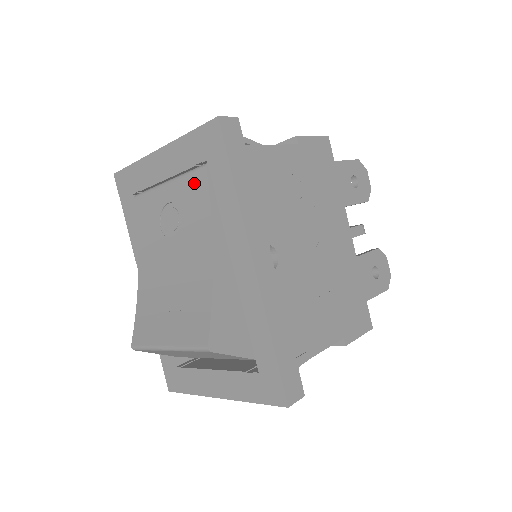
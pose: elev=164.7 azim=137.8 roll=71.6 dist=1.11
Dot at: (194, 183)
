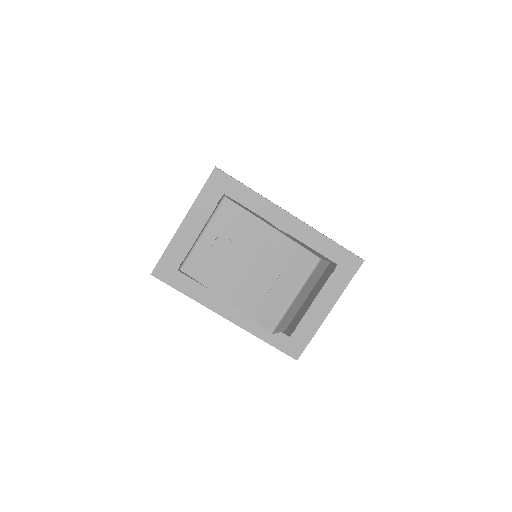
Dot at: (225, 212)
